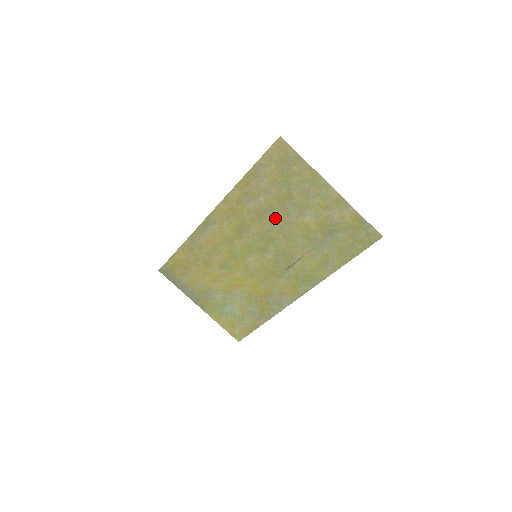
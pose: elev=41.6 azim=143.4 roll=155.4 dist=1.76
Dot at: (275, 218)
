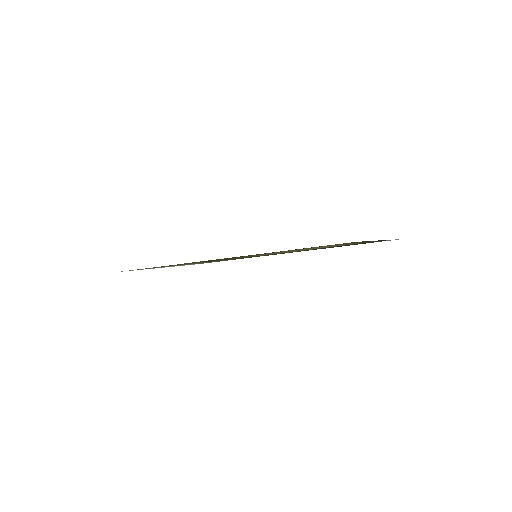
Dot at: occluded
